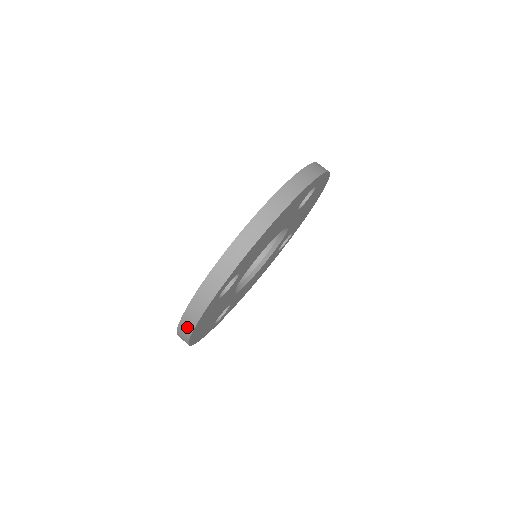
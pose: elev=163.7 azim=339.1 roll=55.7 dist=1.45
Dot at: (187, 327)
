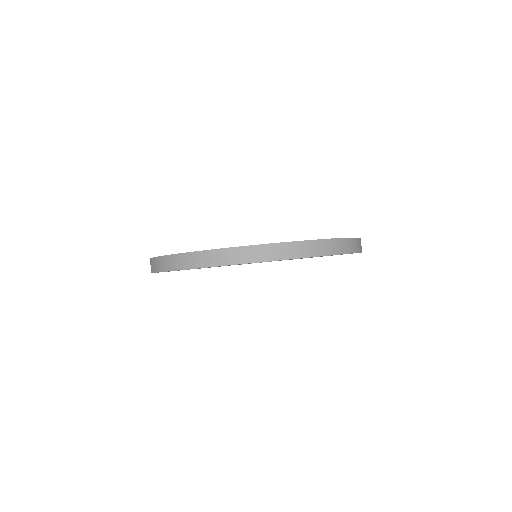
Dot at: (199, 261)
